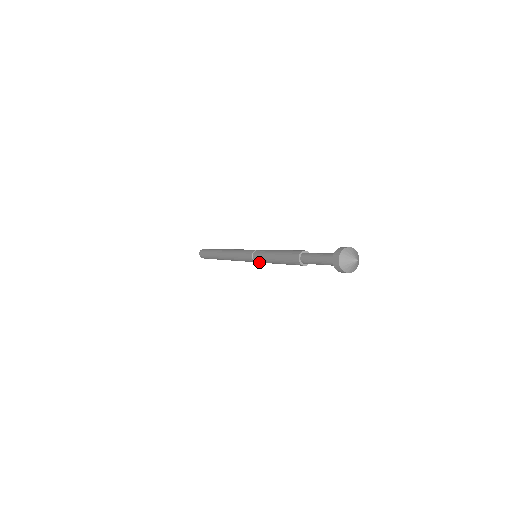
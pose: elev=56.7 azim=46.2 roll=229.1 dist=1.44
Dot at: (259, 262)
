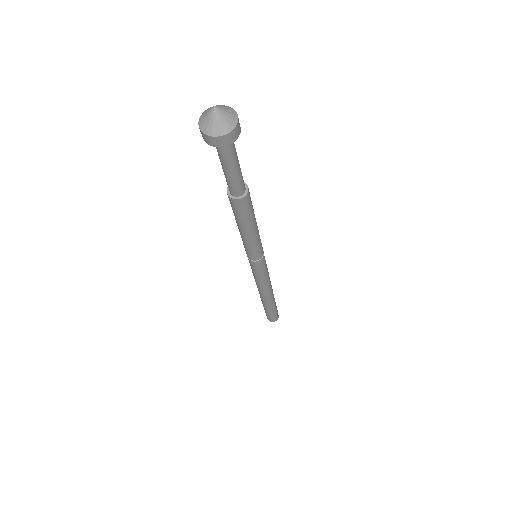
Dot at: (258, 257)
